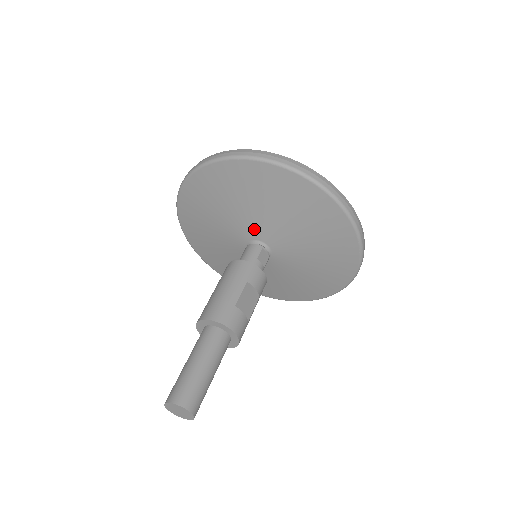
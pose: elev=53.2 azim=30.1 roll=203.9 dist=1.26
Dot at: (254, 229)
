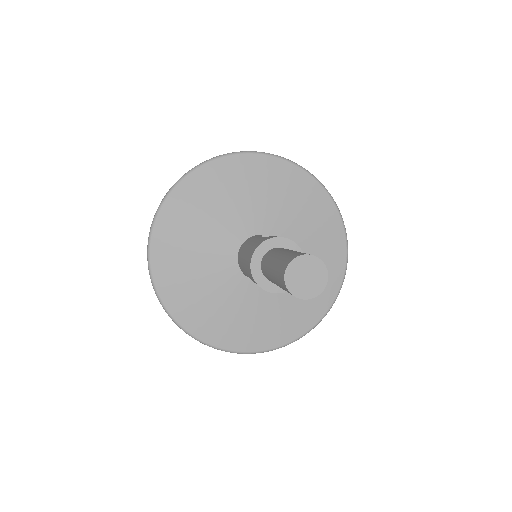
Dot at: (232, 239)
